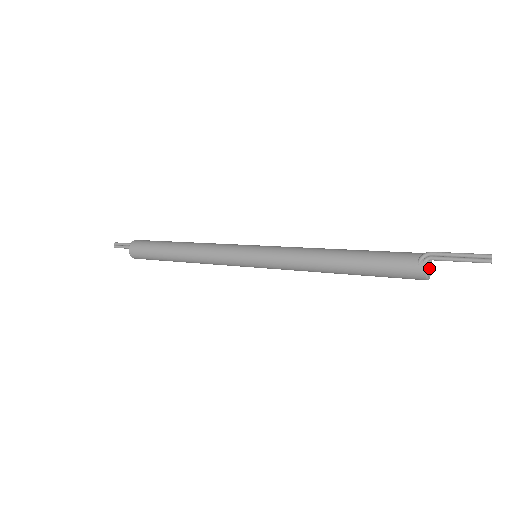
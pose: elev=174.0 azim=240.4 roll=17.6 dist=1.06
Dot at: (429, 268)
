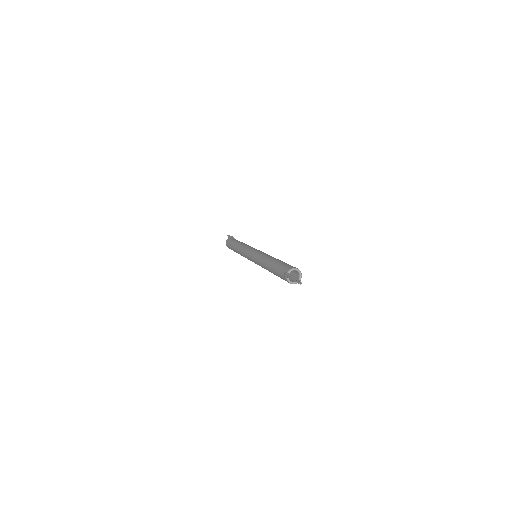
Dot at: (299, 273)
